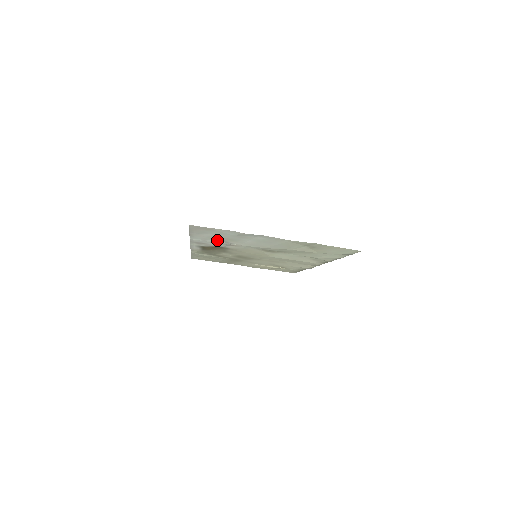
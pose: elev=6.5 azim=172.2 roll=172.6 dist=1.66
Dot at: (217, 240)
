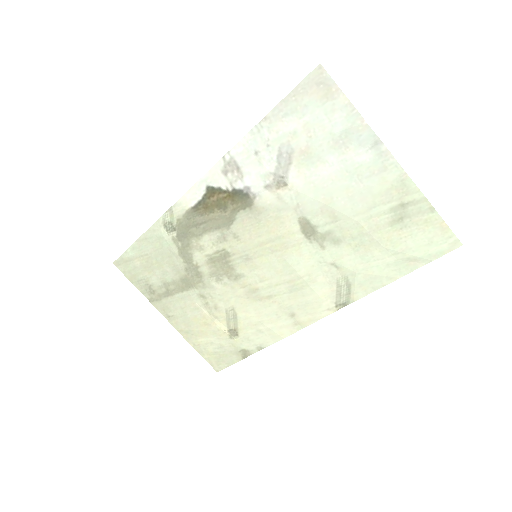
Dot at: (280, 156)
